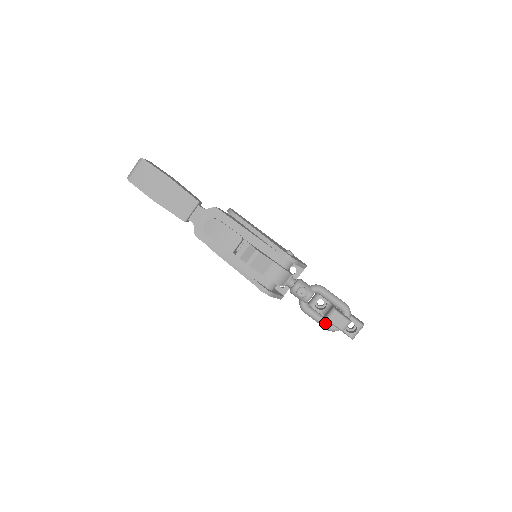
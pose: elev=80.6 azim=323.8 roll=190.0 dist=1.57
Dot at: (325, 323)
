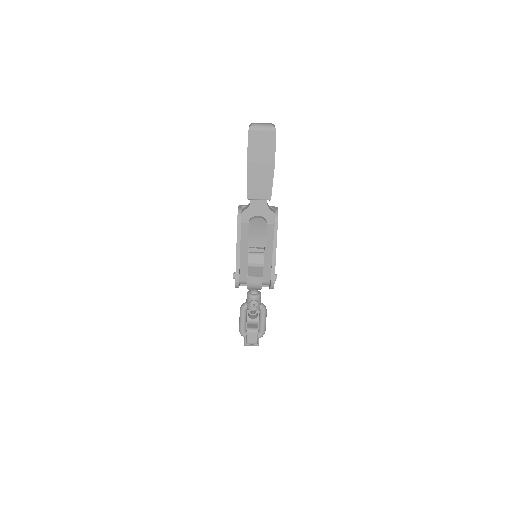
Dot at: (243, 328)
